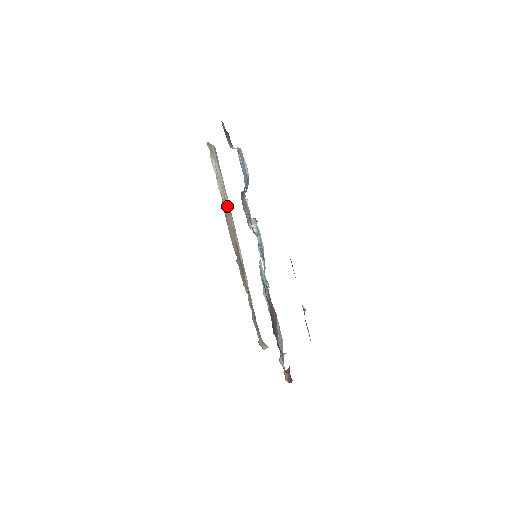
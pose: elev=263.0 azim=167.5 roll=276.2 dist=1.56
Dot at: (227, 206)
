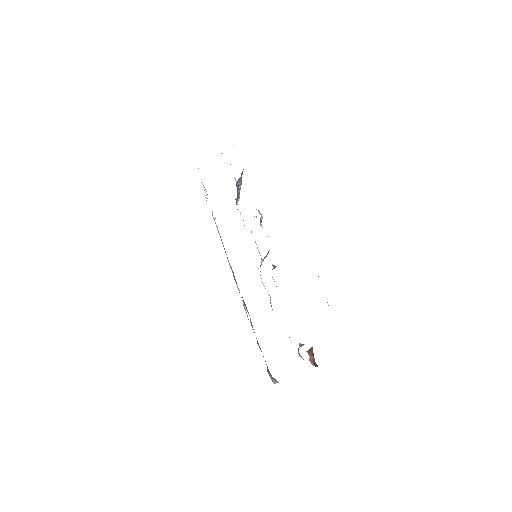
Dot at: occluded
